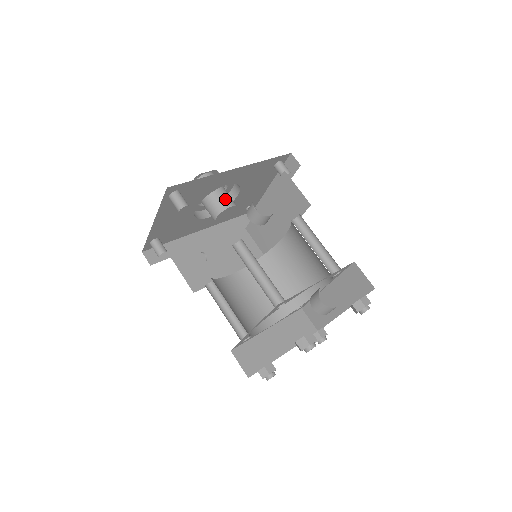
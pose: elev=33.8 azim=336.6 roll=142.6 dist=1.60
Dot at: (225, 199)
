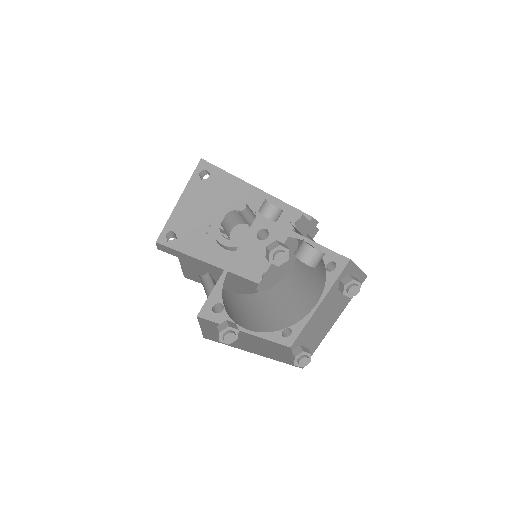
Dot at: (245, 221)
